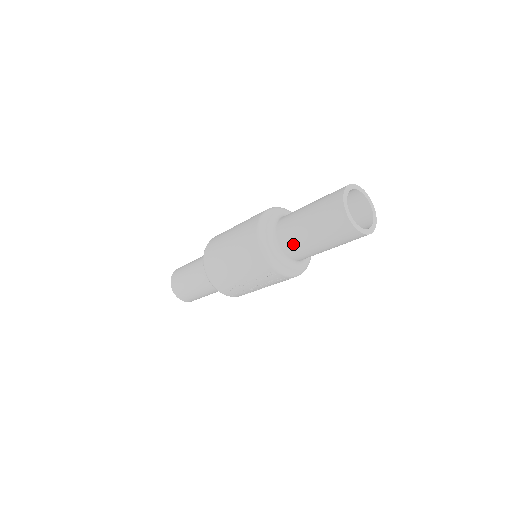
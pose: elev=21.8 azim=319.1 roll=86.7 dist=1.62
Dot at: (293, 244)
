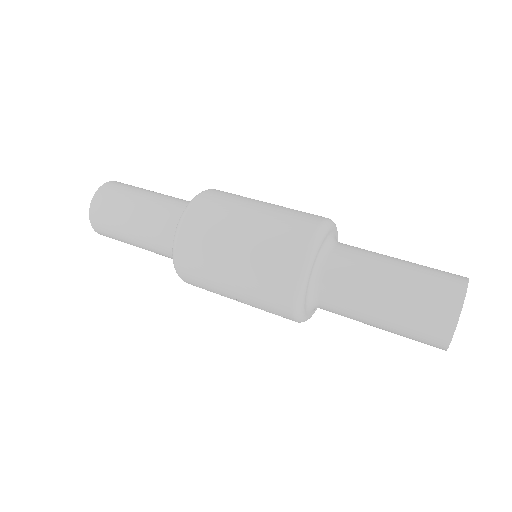
Dot at: (341, 307)
